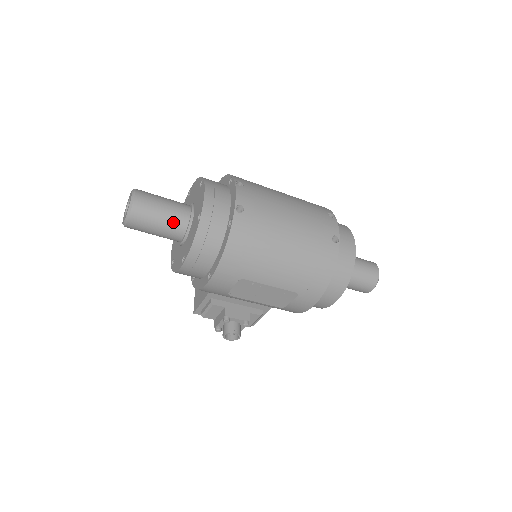
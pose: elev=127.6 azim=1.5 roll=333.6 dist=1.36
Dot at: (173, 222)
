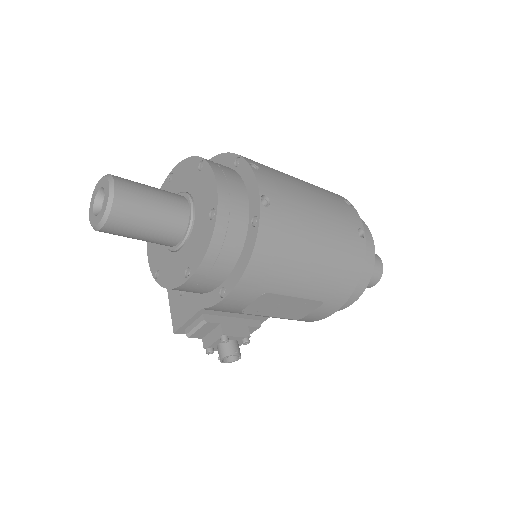
Dot at: (169, 221)
